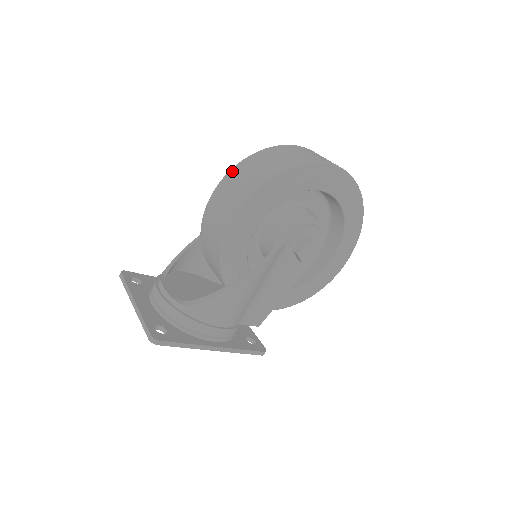
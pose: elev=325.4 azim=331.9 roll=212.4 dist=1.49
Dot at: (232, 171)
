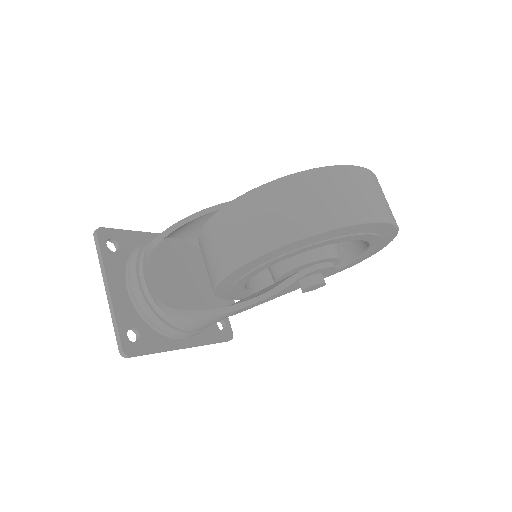
Dot at: (266, 189)
